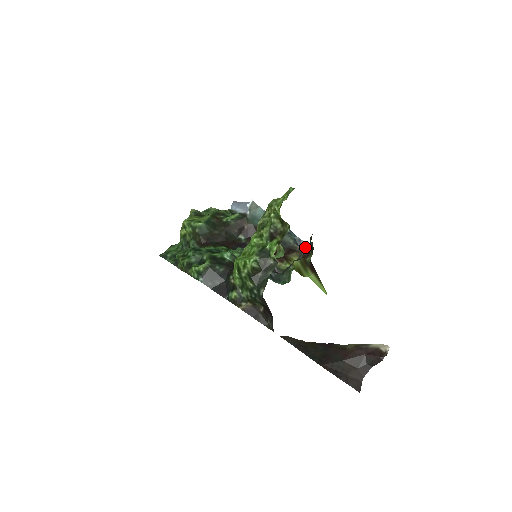
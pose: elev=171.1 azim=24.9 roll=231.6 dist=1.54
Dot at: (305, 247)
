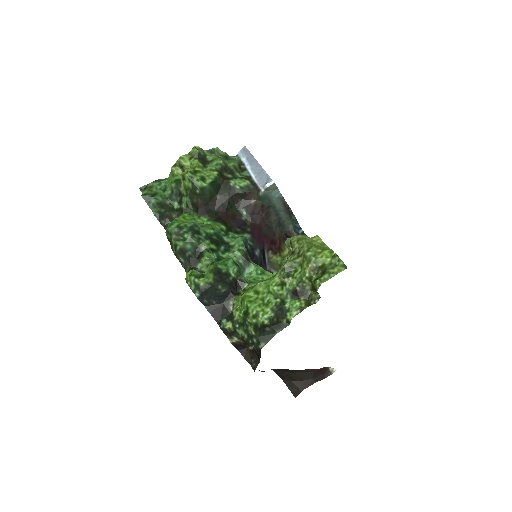
Dot at: occluded
